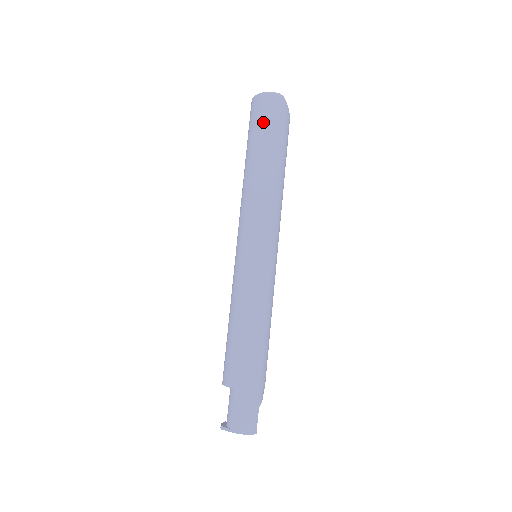
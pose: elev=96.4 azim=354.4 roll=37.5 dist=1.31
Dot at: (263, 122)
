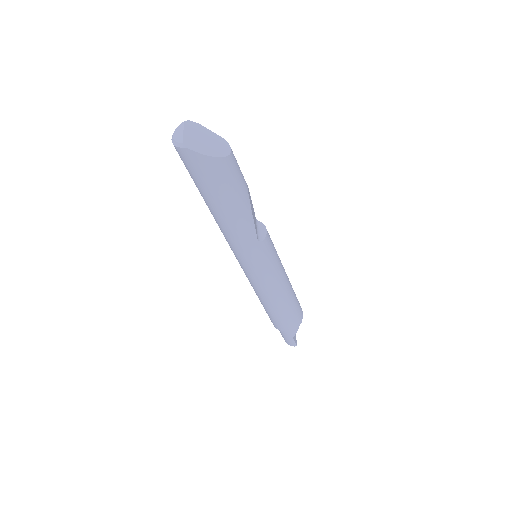
Dot at: occluded
